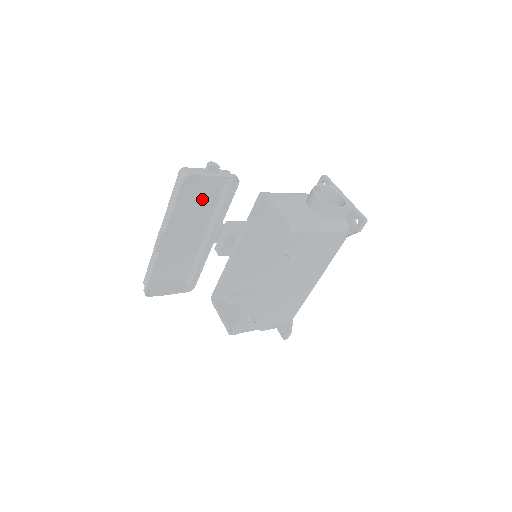
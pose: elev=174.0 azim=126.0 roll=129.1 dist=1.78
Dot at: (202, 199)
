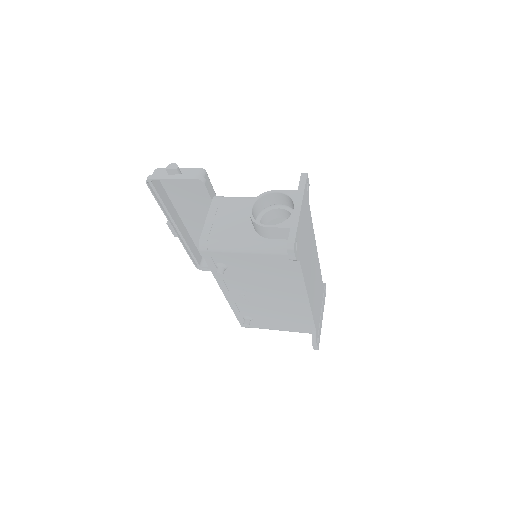
Dot at: (196, 194)
